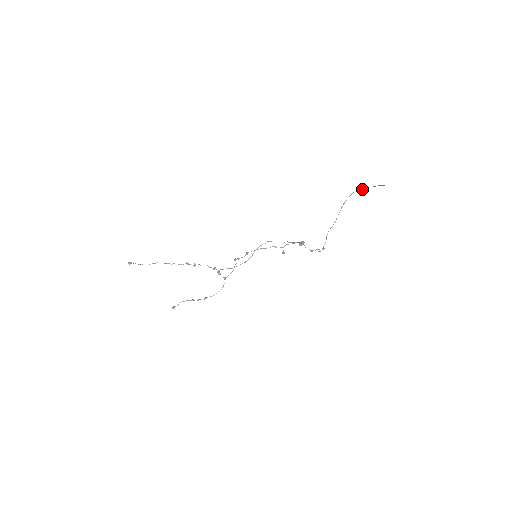
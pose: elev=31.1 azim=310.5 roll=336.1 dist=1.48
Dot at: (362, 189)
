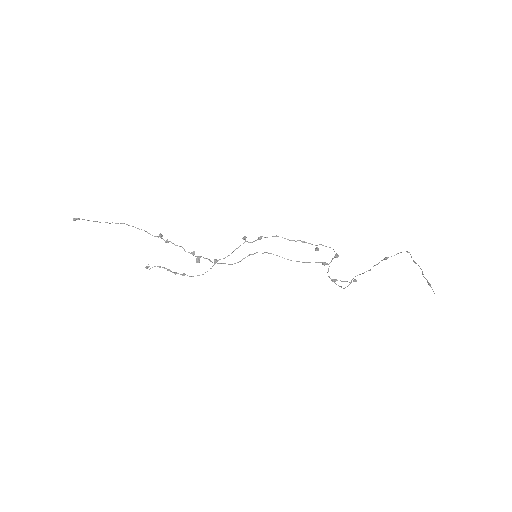
Dot at: (413, 261)
